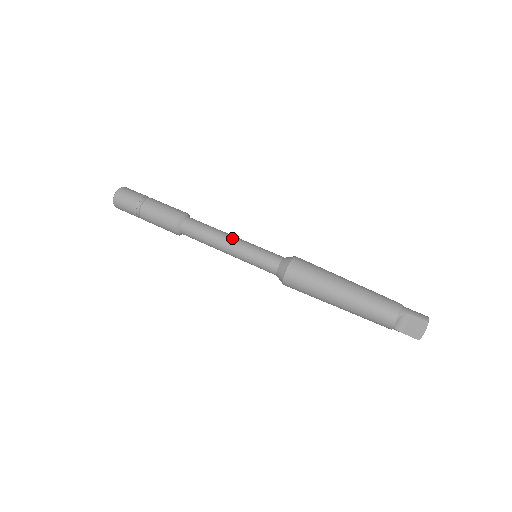
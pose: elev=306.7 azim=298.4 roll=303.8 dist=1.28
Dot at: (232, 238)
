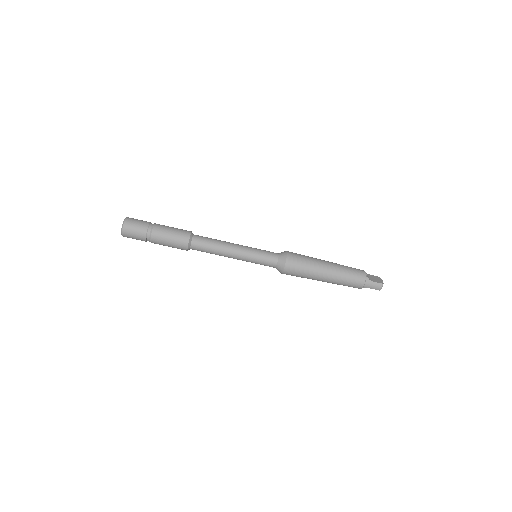
Dot at: (234, 257)
